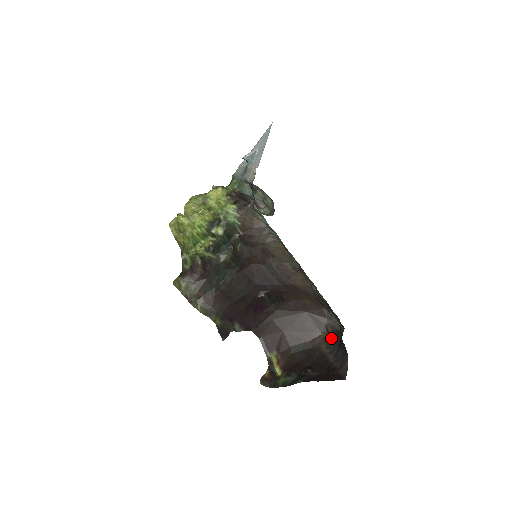
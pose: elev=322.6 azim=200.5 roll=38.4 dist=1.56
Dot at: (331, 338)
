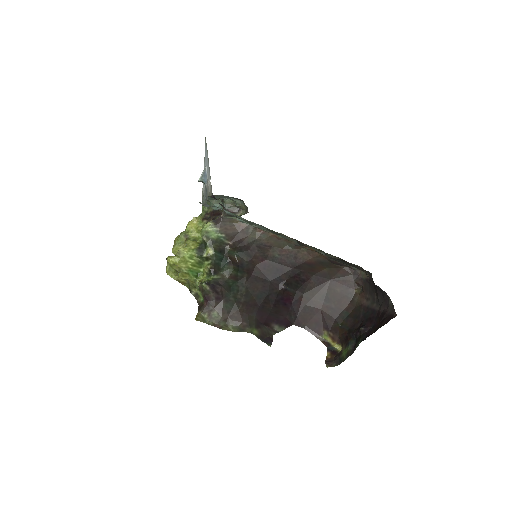
Dot at: (366, 289)
